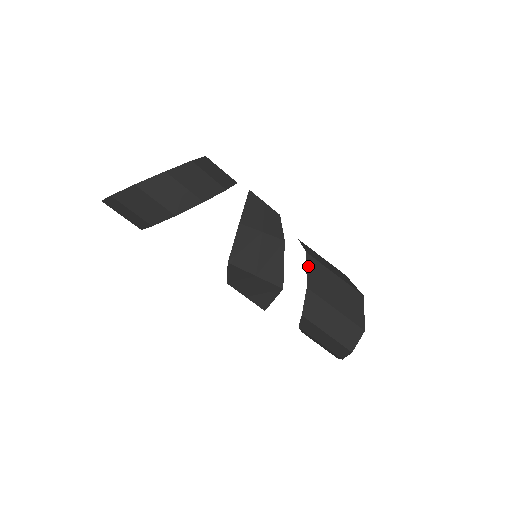
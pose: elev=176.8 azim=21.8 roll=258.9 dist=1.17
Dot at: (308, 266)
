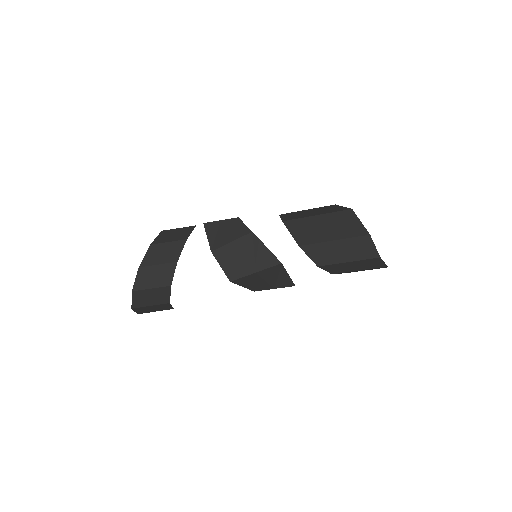
Dot at: (290, 230)
